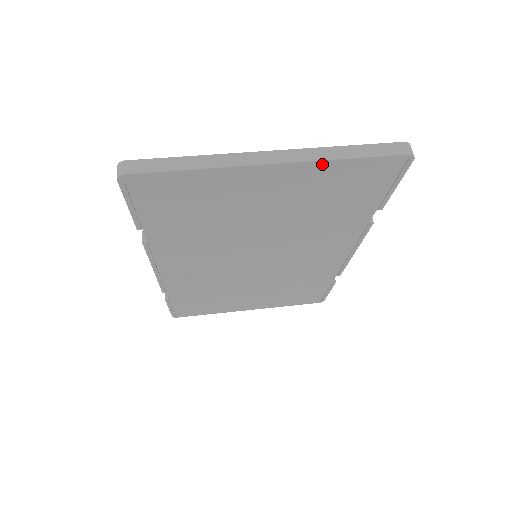
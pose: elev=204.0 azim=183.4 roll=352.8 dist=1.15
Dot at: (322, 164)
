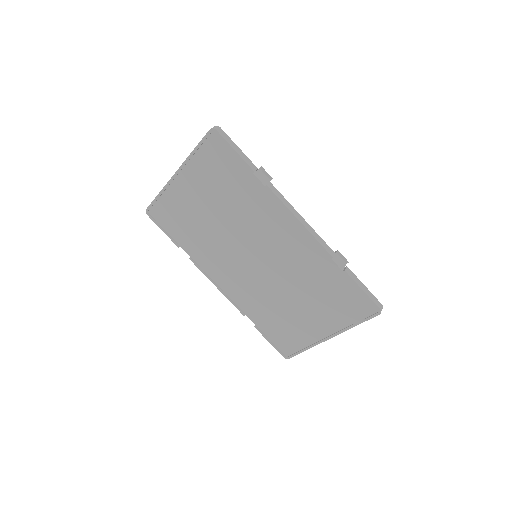
Dot at: (191, 161)
